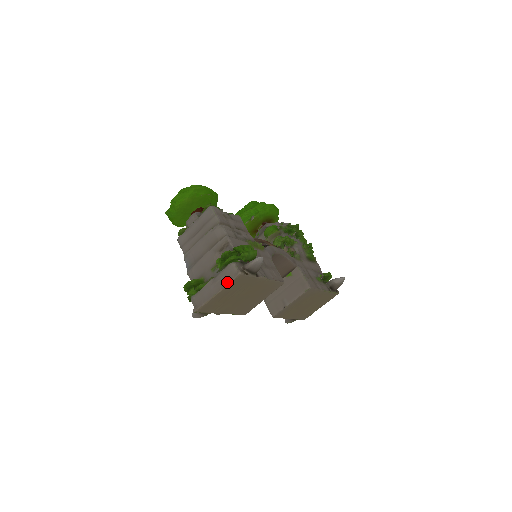
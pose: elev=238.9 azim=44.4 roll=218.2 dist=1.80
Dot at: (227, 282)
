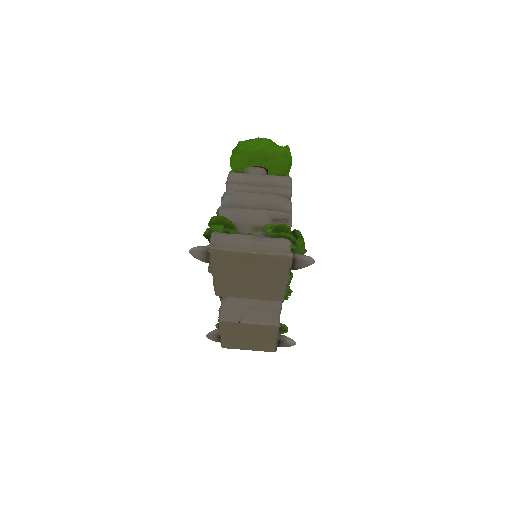
Dot at: (271, 251)
